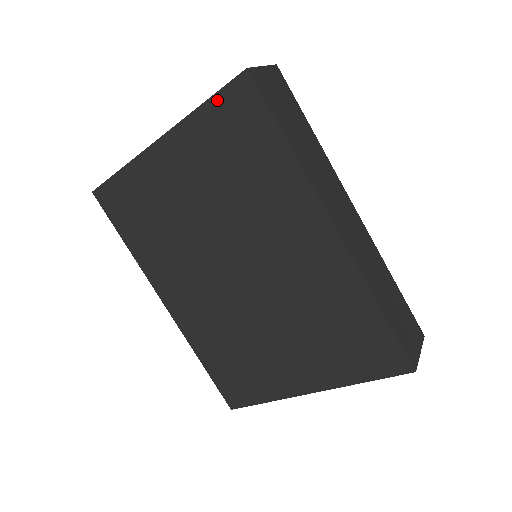
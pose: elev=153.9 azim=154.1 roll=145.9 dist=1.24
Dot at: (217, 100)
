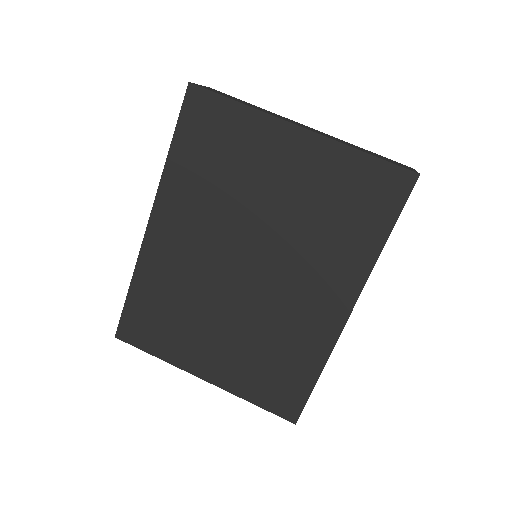
Dot at: (378, 164)
